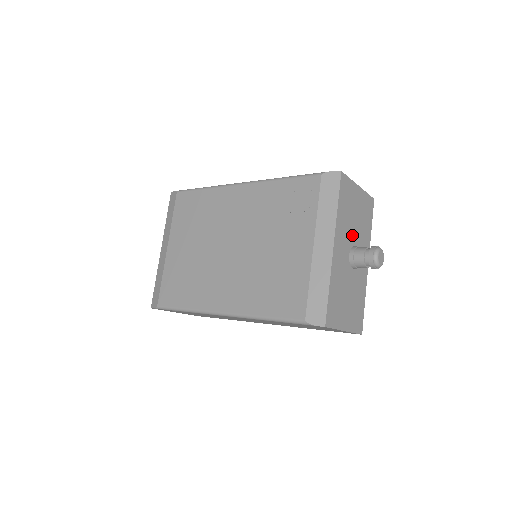
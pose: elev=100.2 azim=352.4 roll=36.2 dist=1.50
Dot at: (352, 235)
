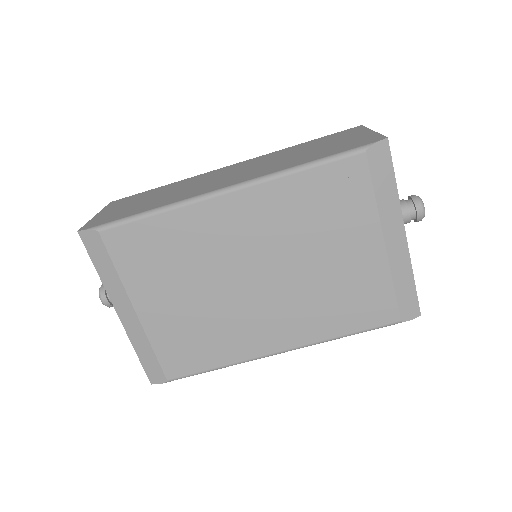
Dot at: occluded
